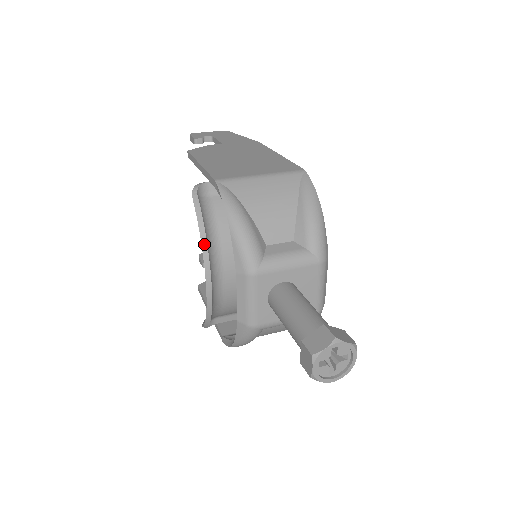
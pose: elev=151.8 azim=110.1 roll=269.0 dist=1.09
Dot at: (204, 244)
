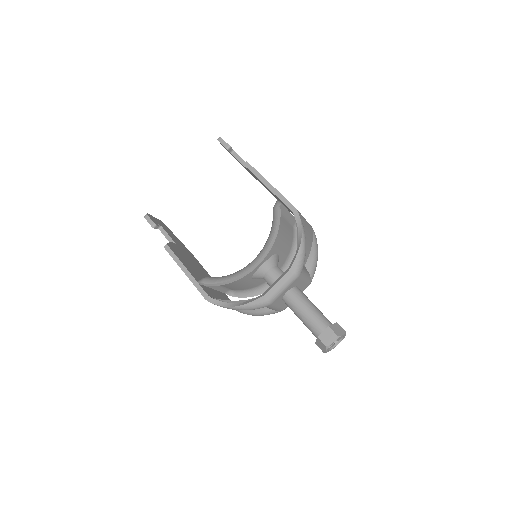
Dot at: (273, 240)
